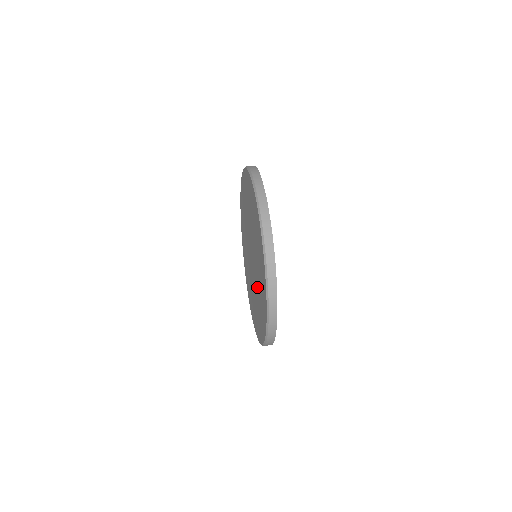
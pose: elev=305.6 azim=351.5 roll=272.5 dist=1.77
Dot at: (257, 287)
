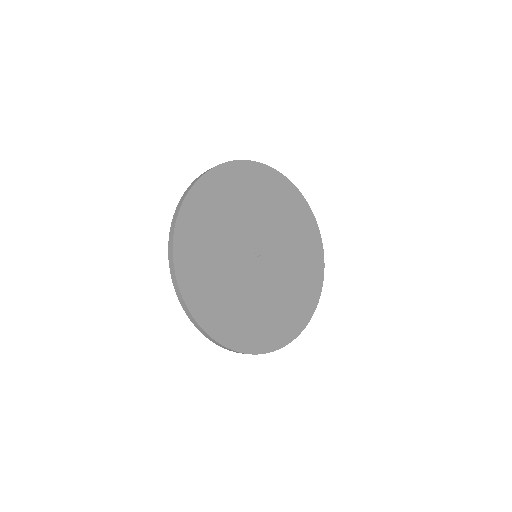
Dot at: occluded
